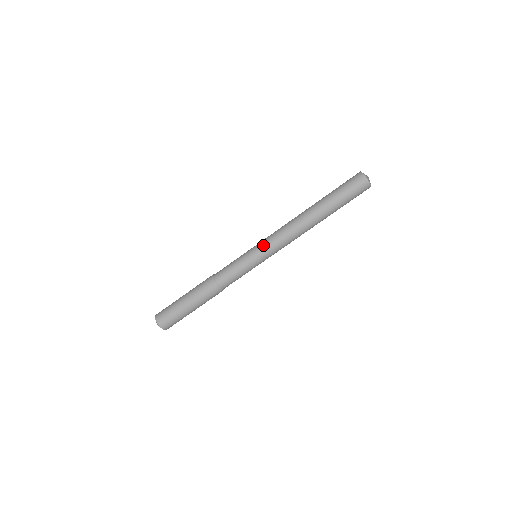
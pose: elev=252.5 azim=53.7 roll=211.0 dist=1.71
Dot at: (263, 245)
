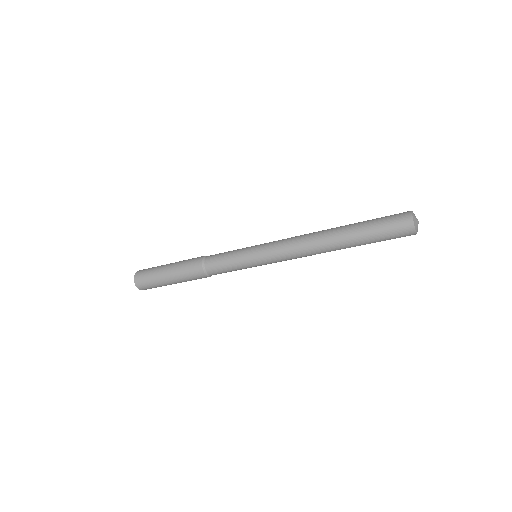
Dot at: (271, 263)
